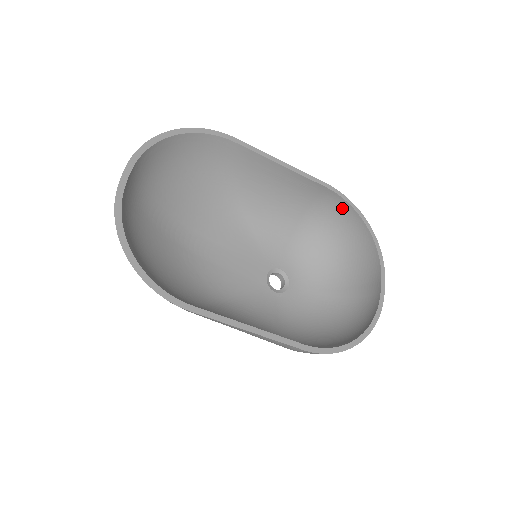
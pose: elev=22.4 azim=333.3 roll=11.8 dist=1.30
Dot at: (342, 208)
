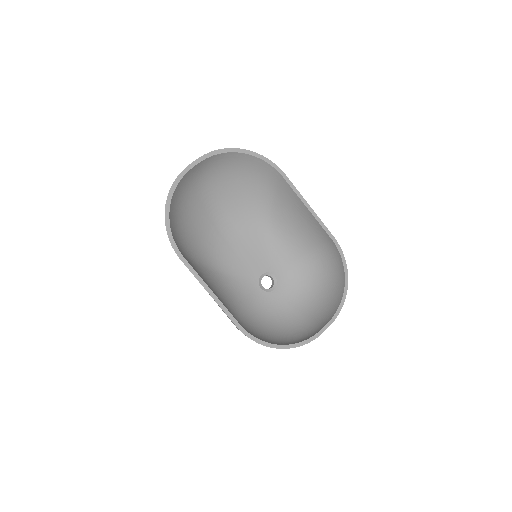
Dot at: (337, 260)
